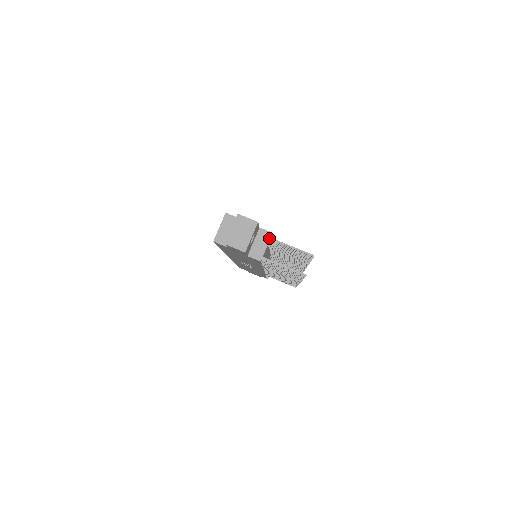
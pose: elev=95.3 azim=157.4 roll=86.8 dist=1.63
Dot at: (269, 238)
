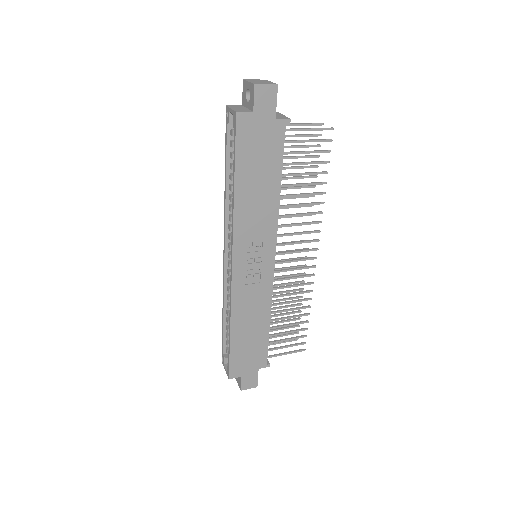
Dot at: (279, 113)
